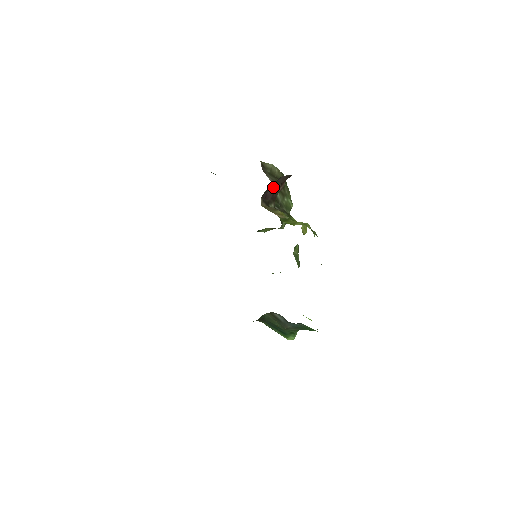
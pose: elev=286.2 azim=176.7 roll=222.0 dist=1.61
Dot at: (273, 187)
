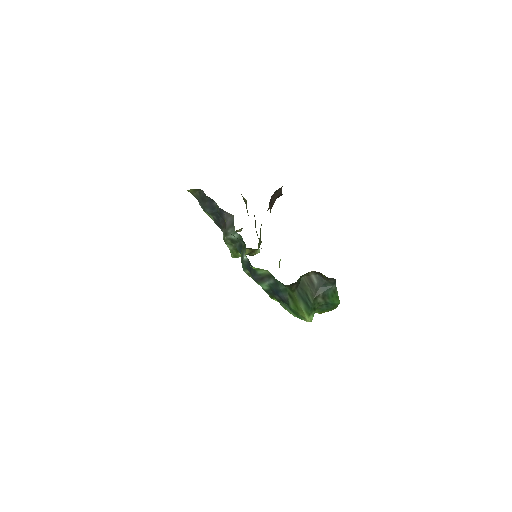
Dot at: (274, 196)
